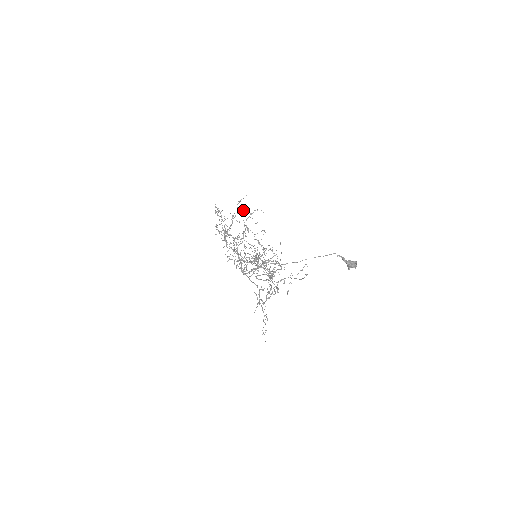
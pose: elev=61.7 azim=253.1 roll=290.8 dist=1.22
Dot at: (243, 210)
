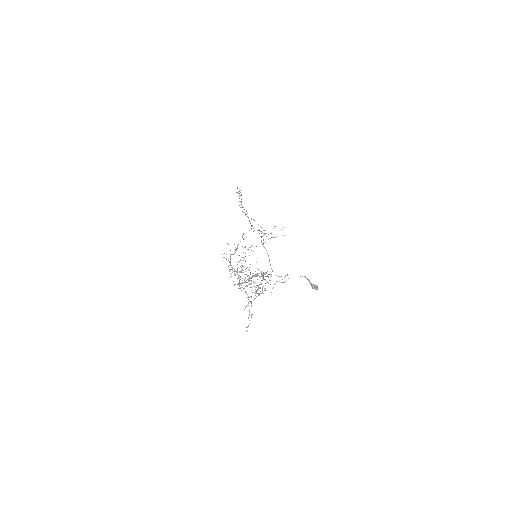
Dot at: occluded
